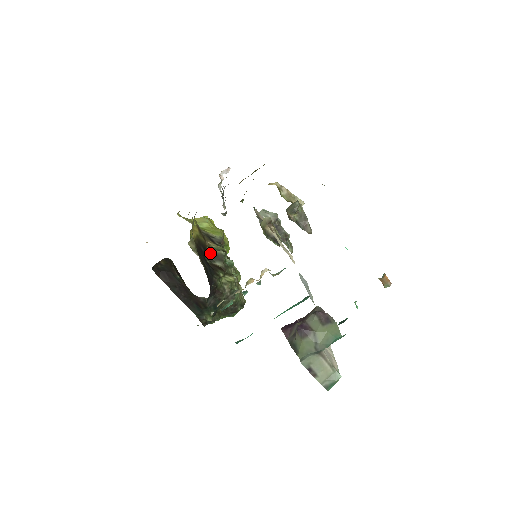
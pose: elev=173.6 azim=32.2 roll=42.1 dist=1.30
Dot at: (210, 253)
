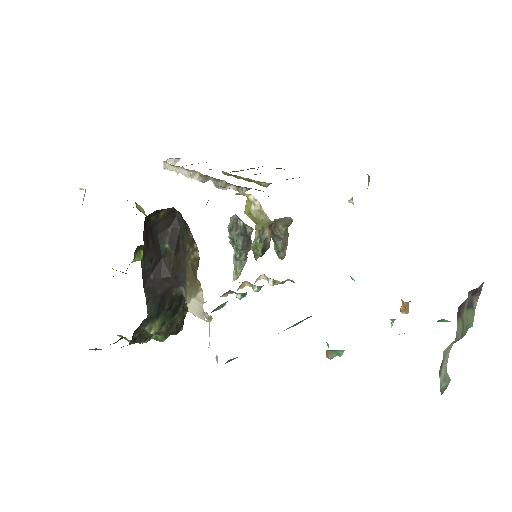
Dot at: occluded
